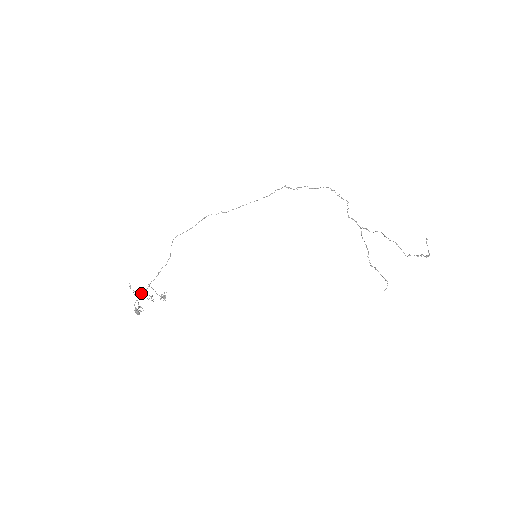
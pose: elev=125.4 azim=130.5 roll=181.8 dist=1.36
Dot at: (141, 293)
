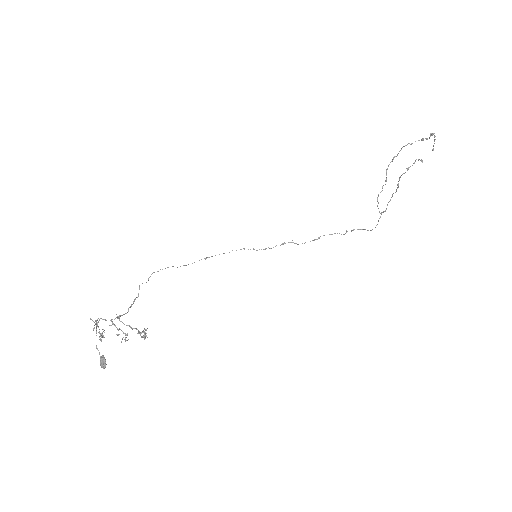
Dot at: occluded
